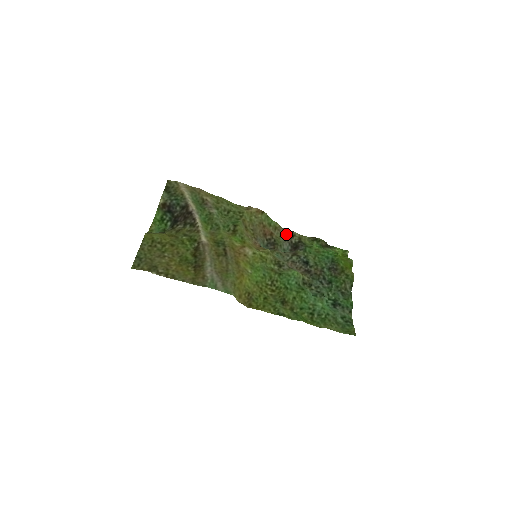
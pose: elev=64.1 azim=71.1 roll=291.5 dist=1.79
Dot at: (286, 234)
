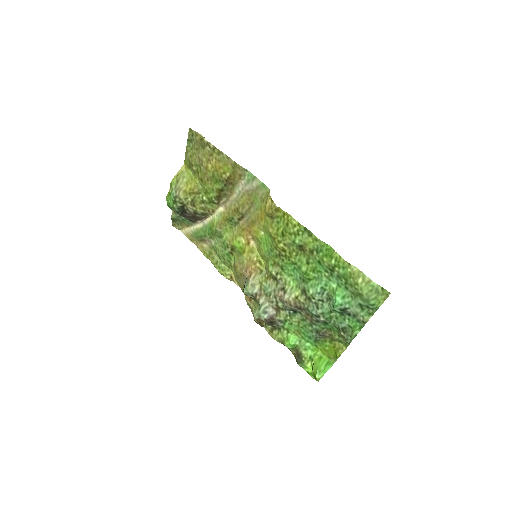
Dot at: (257, 322)
